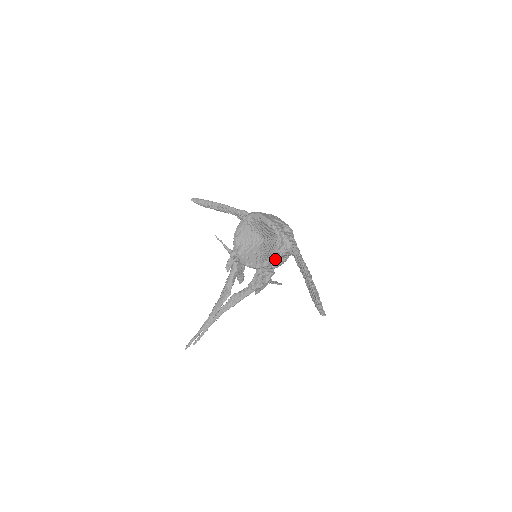
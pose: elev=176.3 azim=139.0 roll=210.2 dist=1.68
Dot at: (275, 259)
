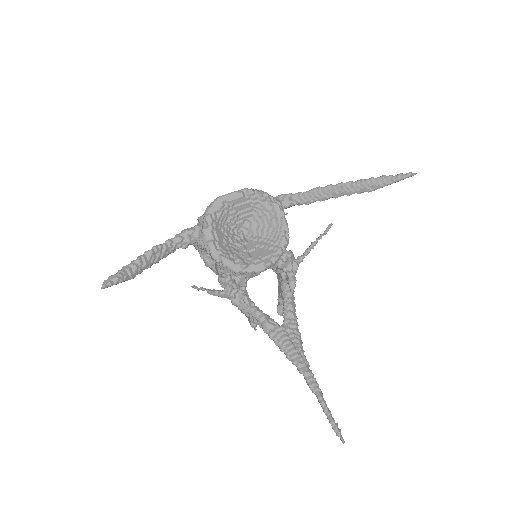
Dot at: (287, 223)
